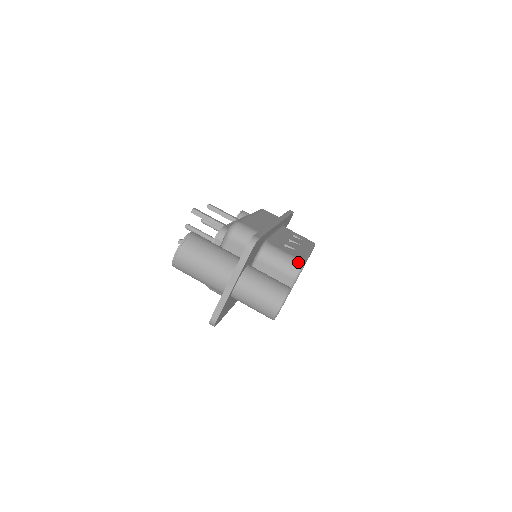
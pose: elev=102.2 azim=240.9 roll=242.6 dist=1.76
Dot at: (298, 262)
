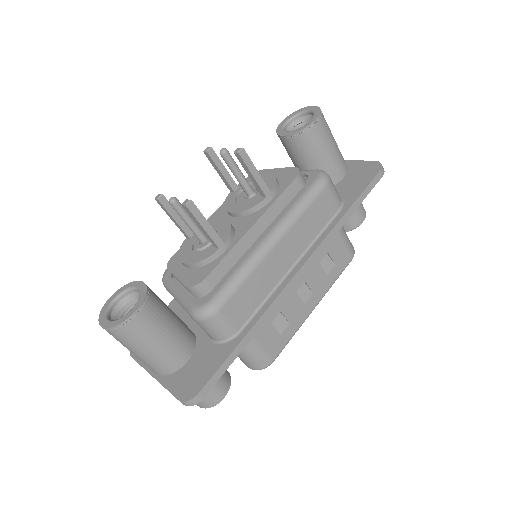
Dot at: (264, 364)
